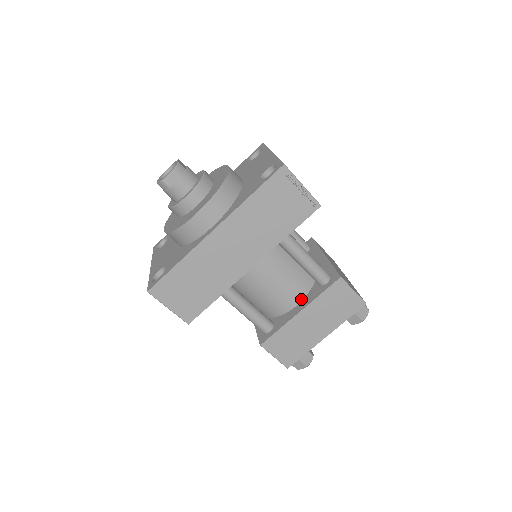
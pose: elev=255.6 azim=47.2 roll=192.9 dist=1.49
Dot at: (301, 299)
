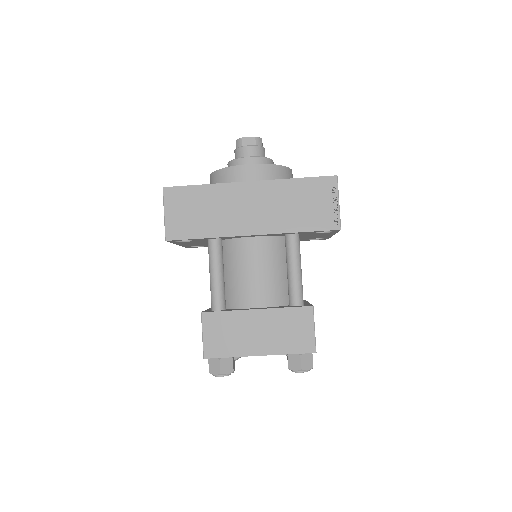
Dot at: (265, 306)
